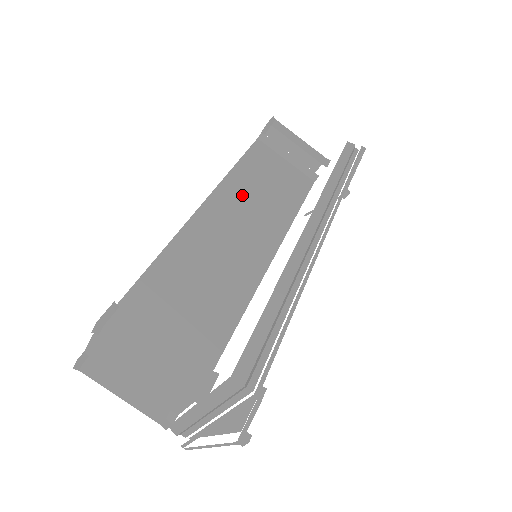
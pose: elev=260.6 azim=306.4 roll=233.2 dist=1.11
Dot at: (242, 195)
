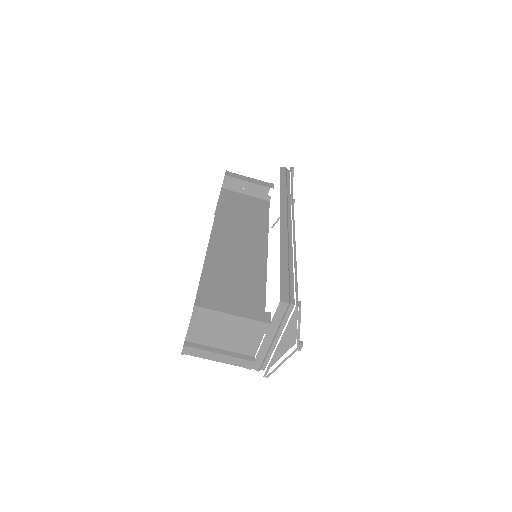
Dot at: (230, 224)
